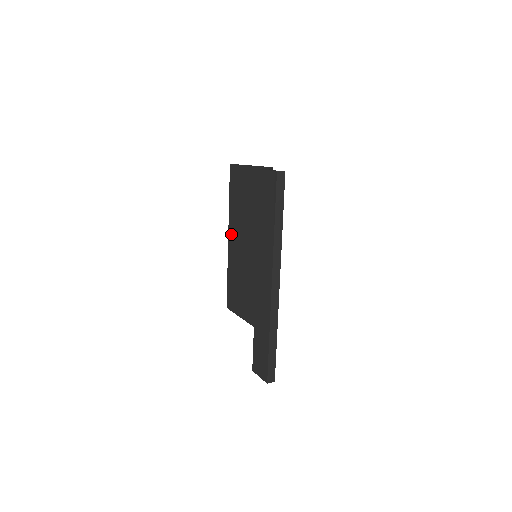
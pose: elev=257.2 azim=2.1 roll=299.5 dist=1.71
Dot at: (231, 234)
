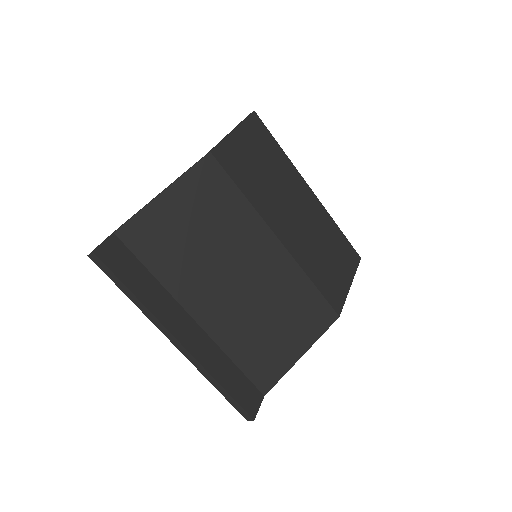
Dot at: occluded
